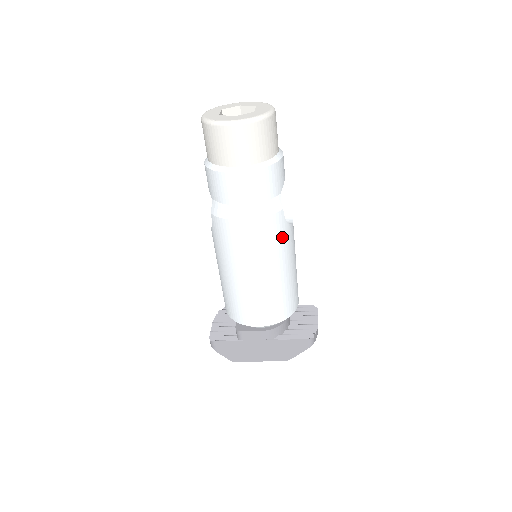
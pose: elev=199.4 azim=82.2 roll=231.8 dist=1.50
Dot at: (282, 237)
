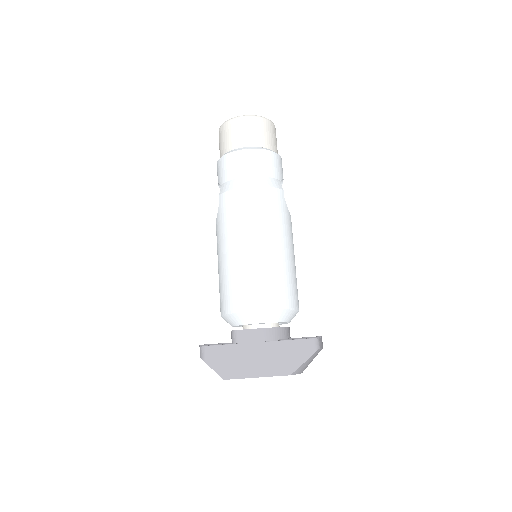
Dot at: (283, 215)
